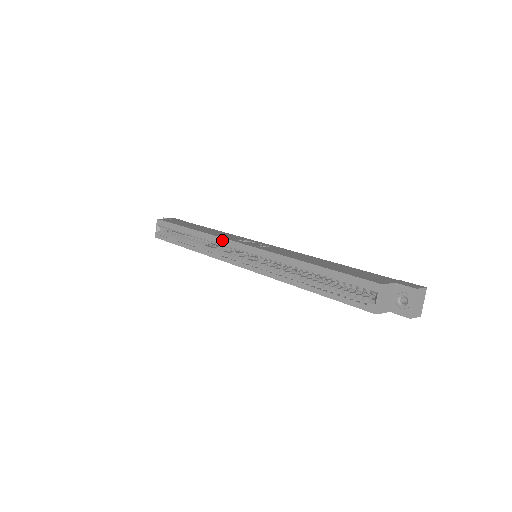
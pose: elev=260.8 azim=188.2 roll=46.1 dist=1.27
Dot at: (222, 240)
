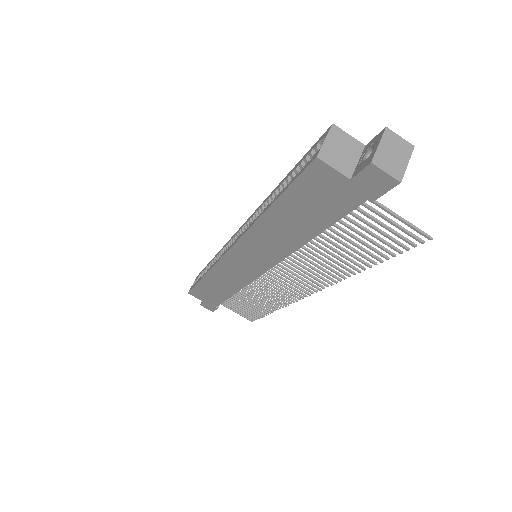
Dot at: (227, 242)
